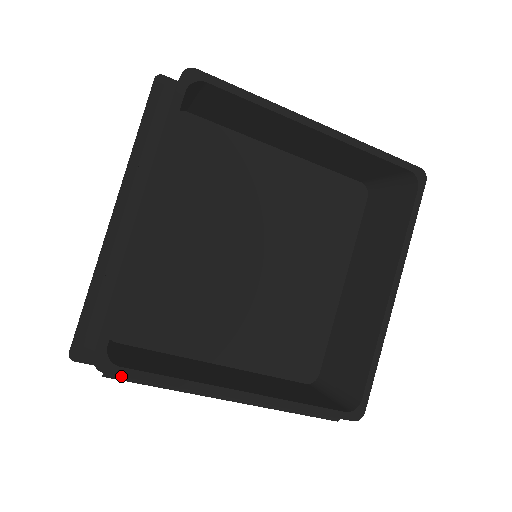
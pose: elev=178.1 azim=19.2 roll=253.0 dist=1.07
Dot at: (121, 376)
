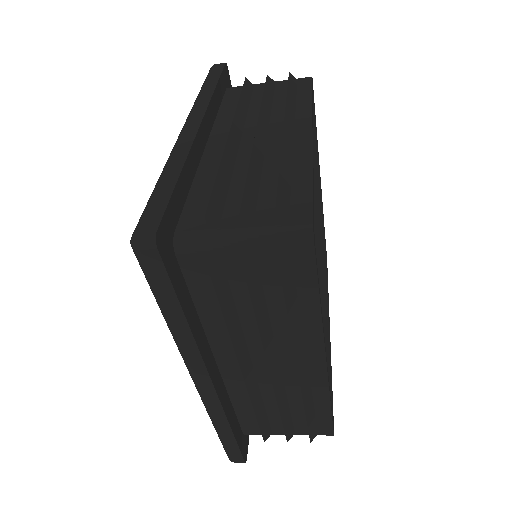
Dot at: (316, 263)
